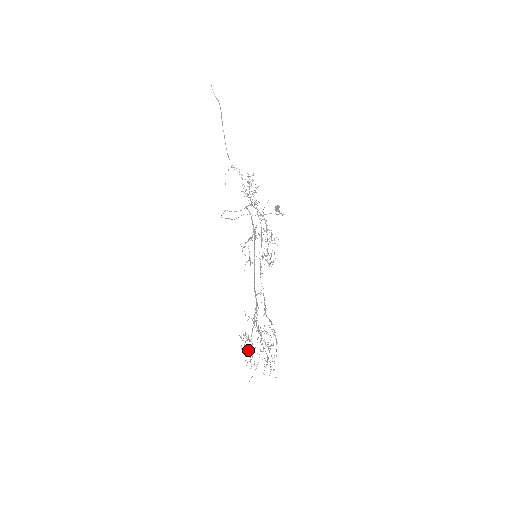
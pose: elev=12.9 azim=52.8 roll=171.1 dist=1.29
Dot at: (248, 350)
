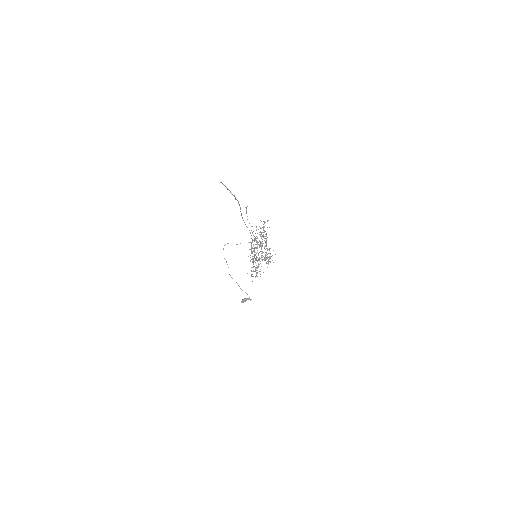
Dot at: occluded
